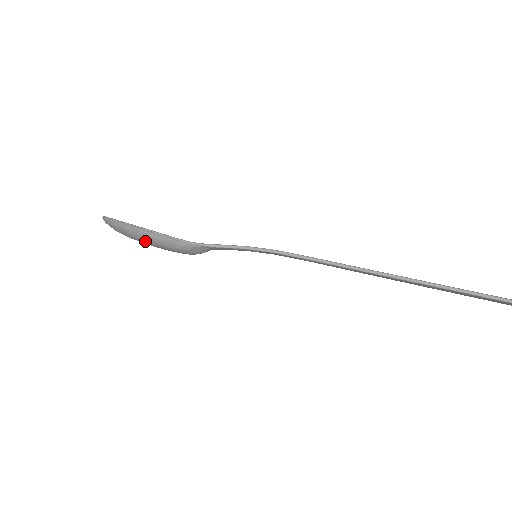
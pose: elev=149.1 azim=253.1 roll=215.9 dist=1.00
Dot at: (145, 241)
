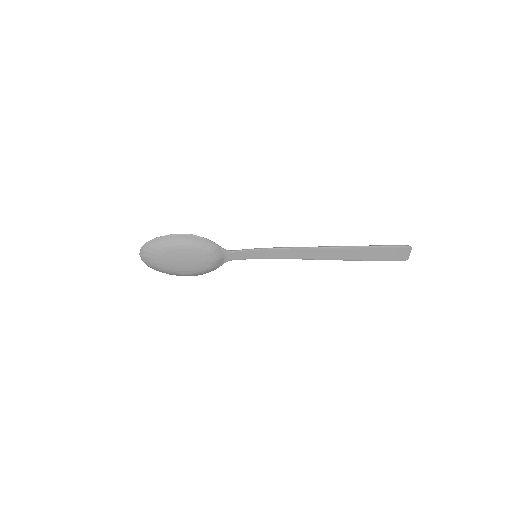
Dot at: (184, 247)
